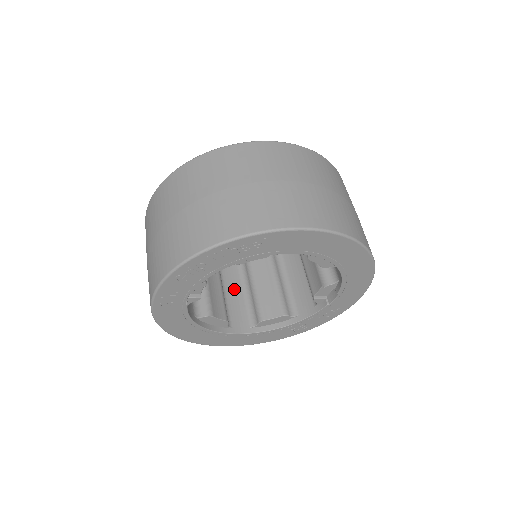
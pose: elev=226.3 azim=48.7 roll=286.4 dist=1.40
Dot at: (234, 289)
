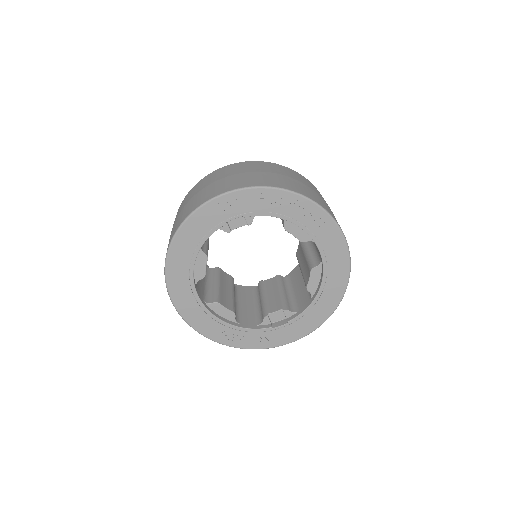
Dot at: occluded
